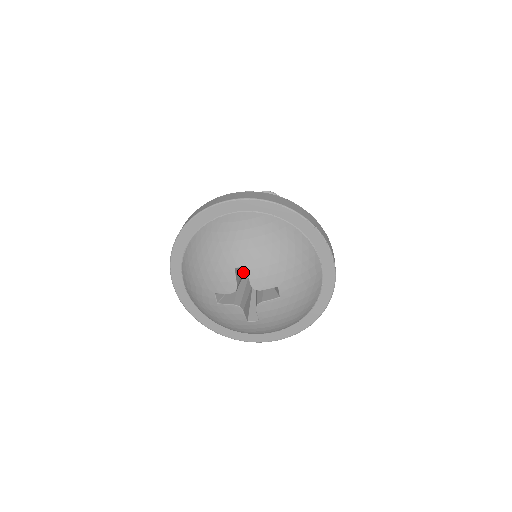
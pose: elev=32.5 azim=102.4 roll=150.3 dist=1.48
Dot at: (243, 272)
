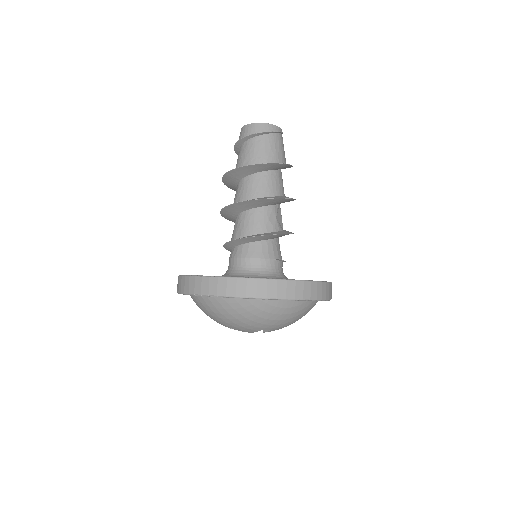
Dot at: occluded
